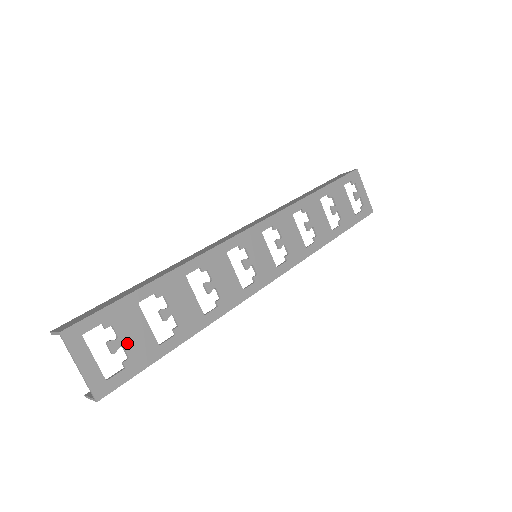
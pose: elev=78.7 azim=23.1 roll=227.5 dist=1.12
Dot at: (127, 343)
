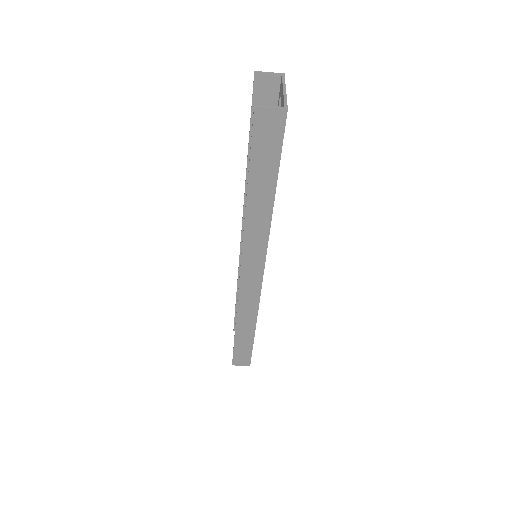
Dot at: occluded
